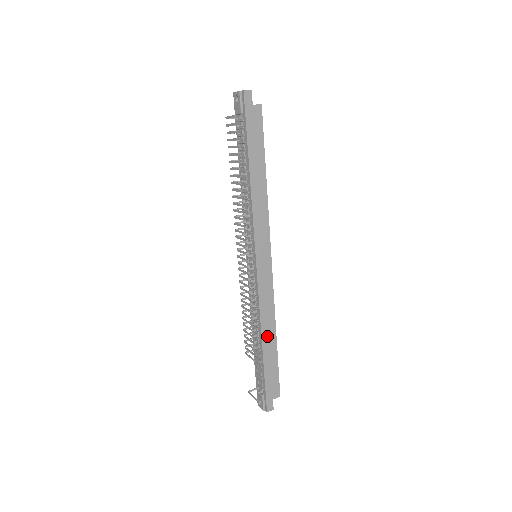
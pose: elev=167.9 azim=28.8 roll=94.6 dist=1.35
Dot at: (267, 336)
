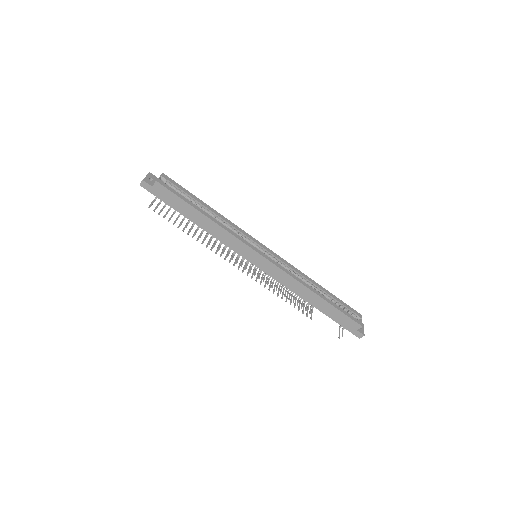
Dot at: (310, 299)
